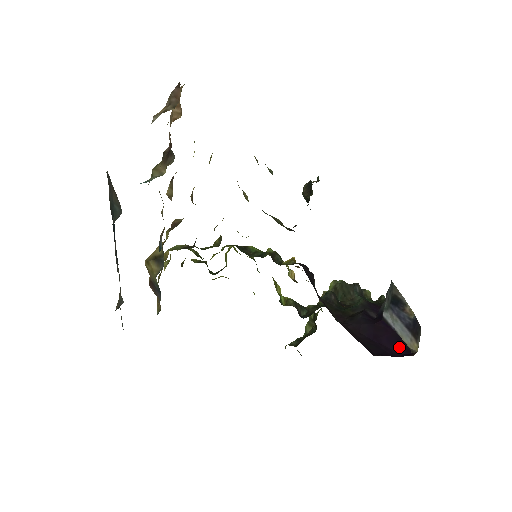
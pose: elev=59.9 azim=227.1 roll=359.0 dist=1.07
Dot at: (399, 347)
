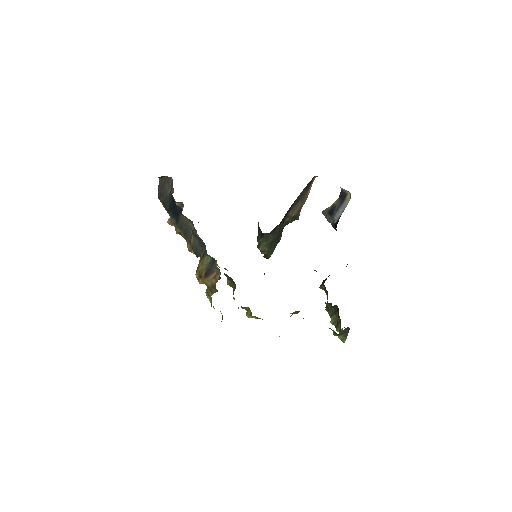
Dot at: occluded
